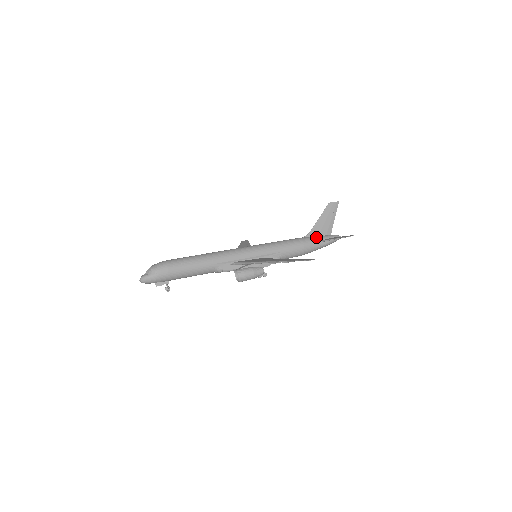
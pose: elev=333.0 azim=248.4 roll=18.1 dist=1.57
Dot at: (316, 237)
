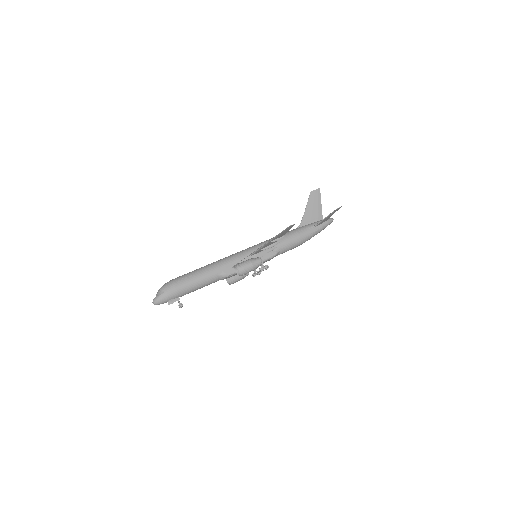
Dot at: (308, 224)
